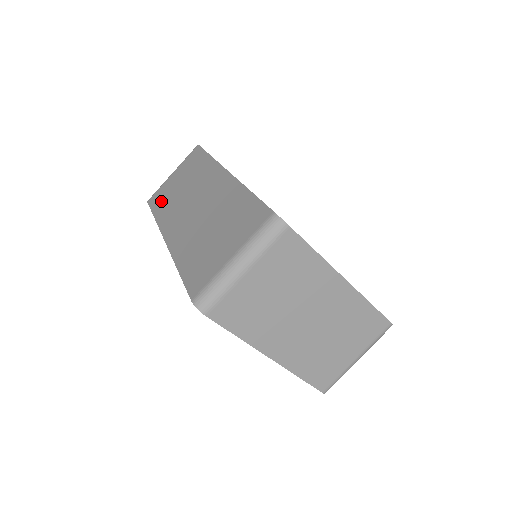
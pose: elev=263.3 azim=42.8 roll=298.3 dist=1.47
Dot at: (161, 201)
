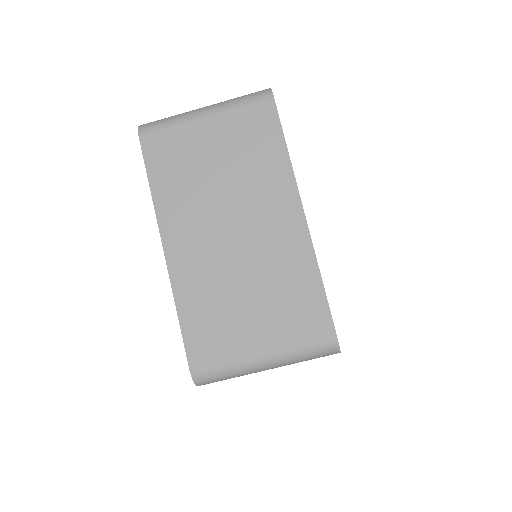
Dot at: occluded
